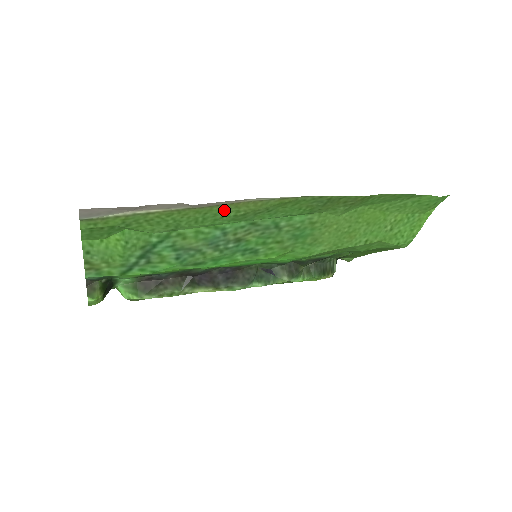
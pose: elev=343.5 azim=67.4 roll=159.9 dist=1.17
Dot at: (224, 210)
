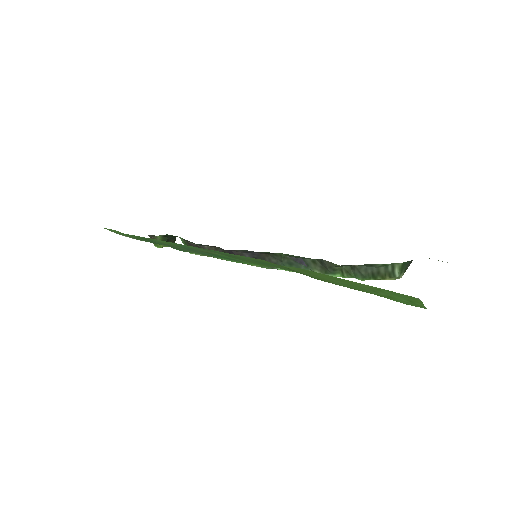
Dot at: occluded
